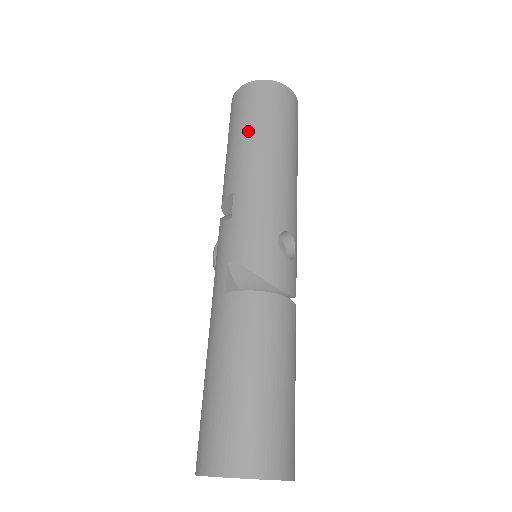
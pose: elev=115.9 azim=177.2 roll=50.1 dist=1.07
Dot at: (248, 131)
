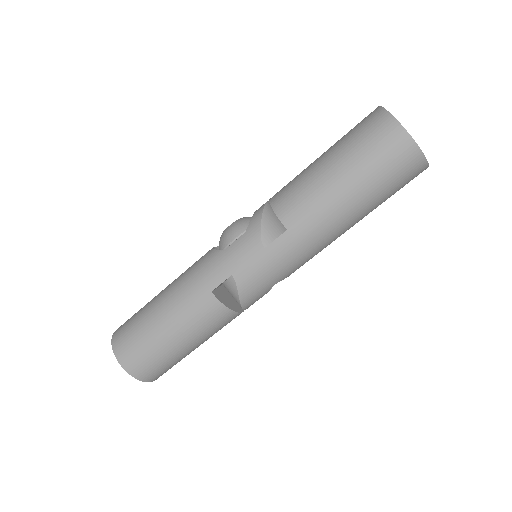
Dot at: (353, 192)
